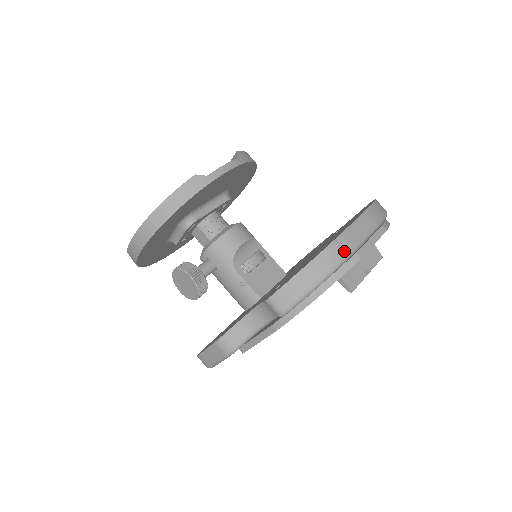
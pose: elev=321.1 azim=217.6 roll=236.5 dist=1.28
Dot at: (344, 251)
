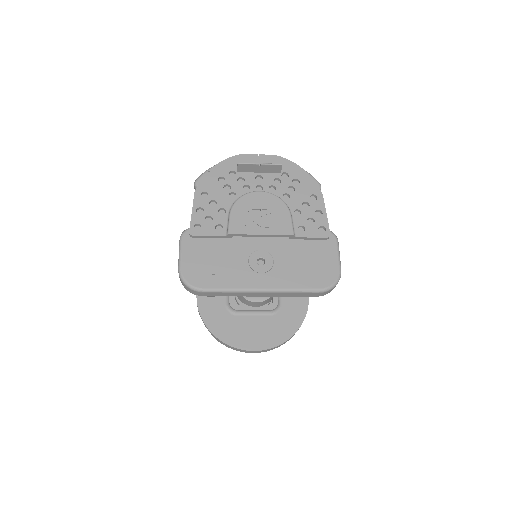
Dot at: occluded
